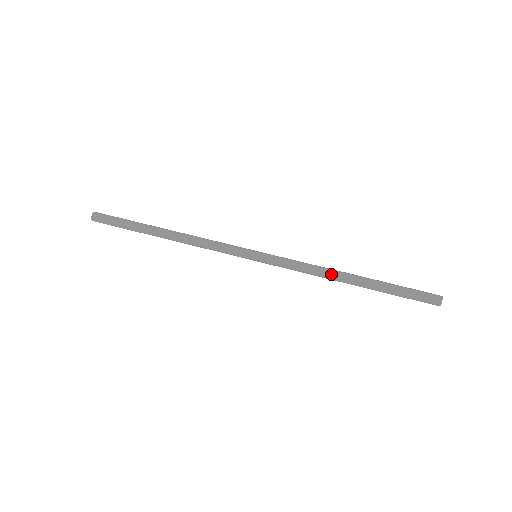
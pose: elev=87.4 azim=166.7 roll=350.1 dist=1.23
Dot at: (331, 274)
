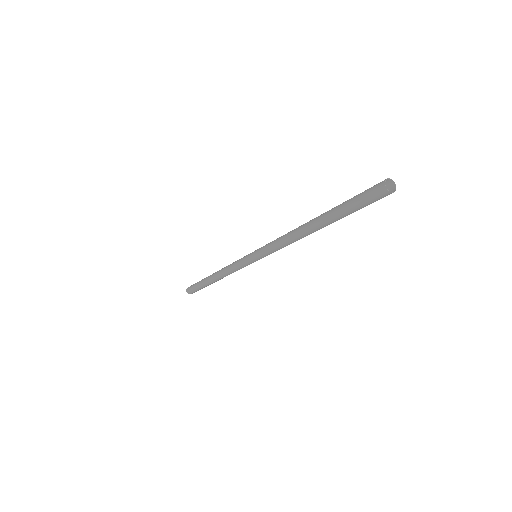
Dot at: (297, 228)
